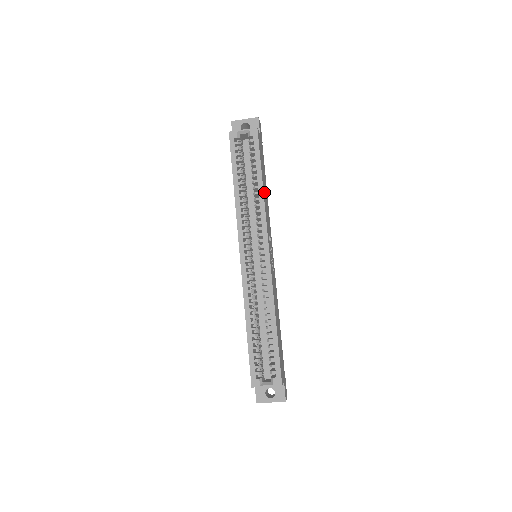
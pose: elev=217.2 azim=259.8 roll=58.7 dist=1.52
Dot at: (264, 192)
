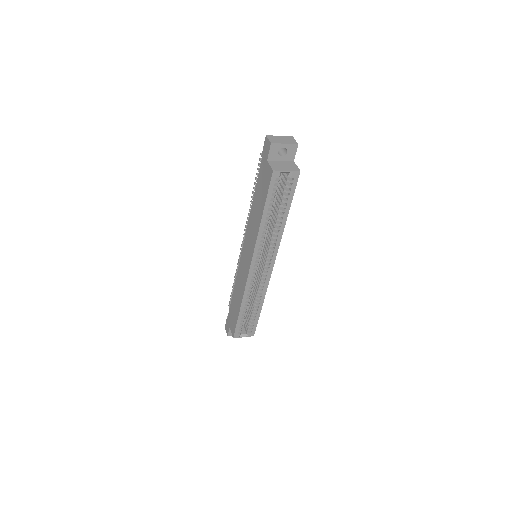
Dot at: occluded
